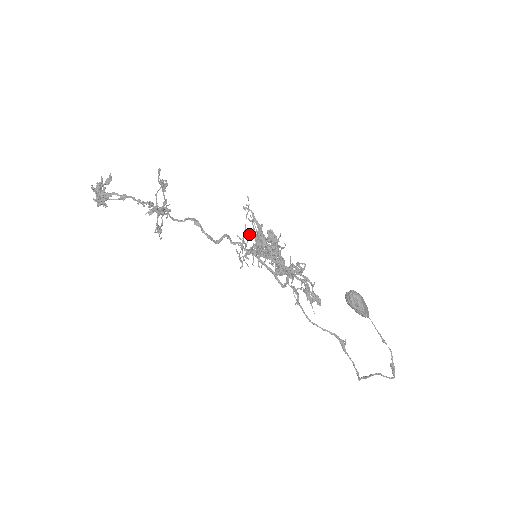
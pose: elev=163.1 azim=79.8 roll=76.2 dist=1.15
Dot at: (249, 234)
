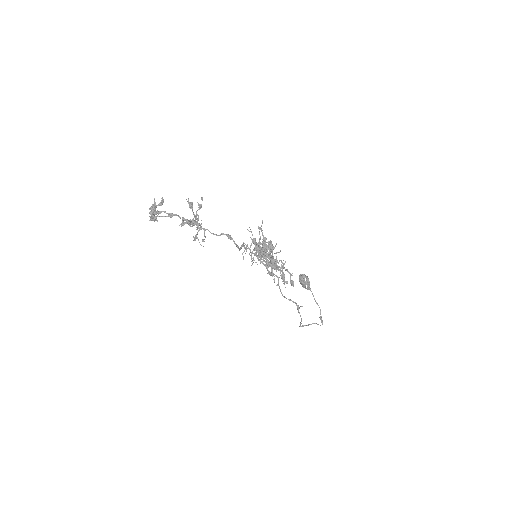
Dot at: (252, 241)
